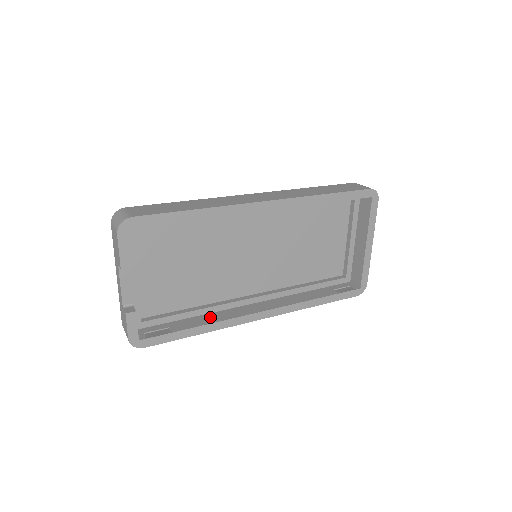
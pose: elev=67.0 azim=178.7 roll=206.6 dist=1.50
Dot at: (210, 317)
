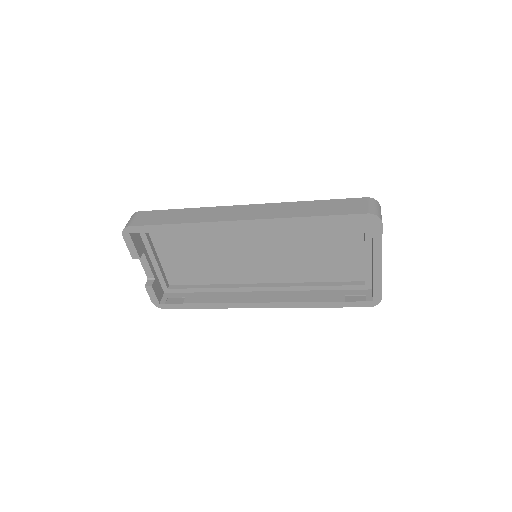
Dot at: (218, 296)
